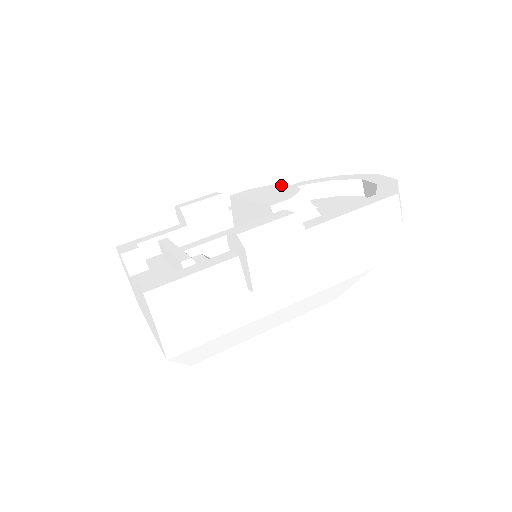
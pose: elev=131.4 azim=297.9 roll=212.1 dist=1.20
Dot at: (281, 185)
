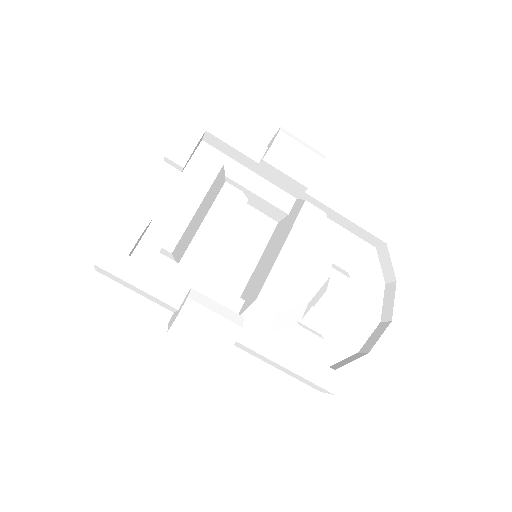
Dot at: (330, 260)
